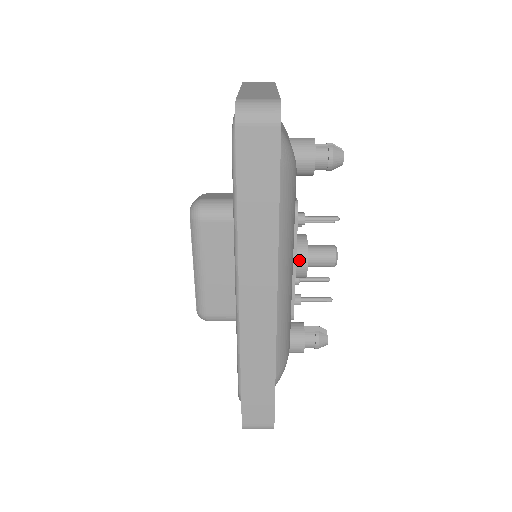
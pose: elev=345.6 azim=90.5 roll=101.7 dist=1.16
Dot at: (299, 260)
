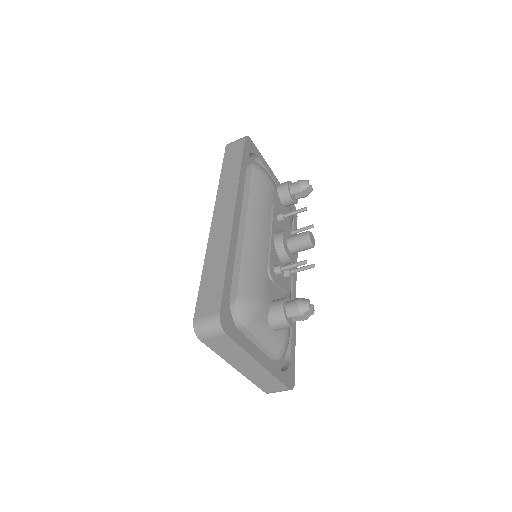
Dot at: (277, 234)
